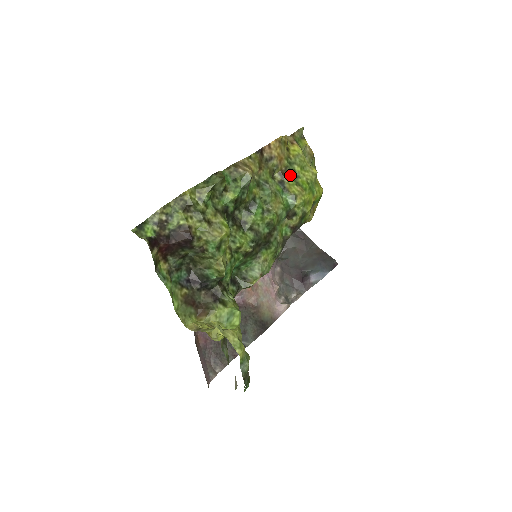
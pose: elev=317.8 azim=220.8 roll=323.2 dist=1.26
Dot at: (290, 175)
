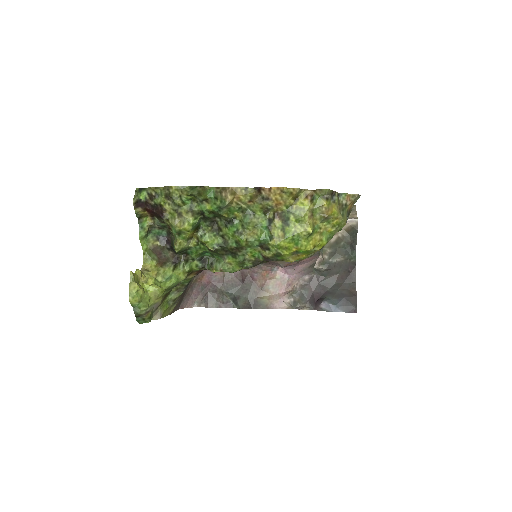
Dot at: (282, 219)
